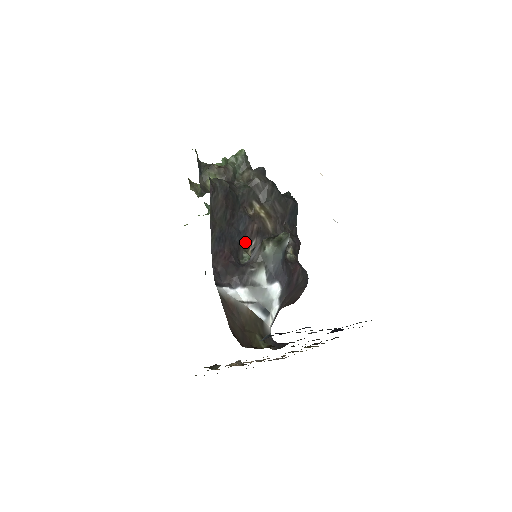
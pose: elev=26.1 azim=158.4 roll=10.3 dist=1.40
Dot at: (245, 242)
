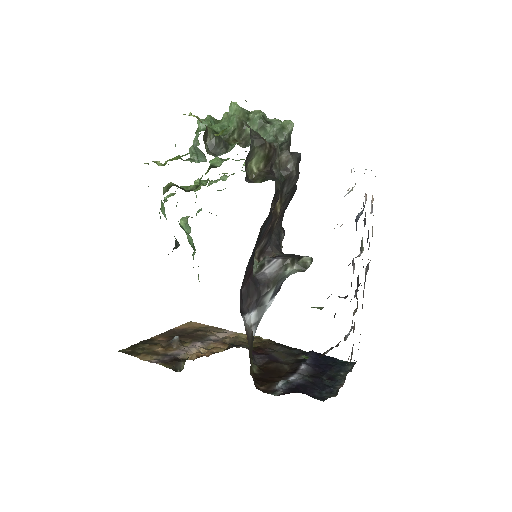
Dot at: (258, 245)
